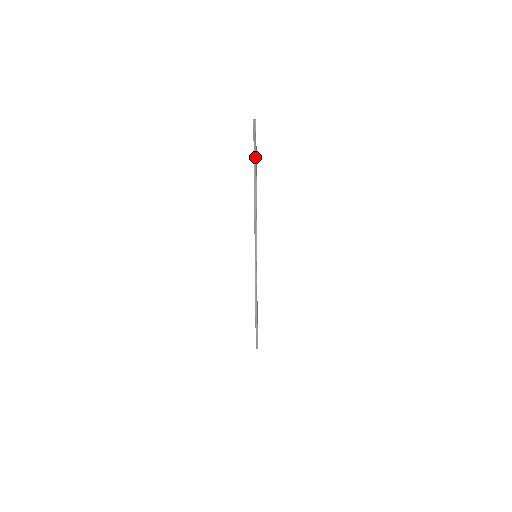
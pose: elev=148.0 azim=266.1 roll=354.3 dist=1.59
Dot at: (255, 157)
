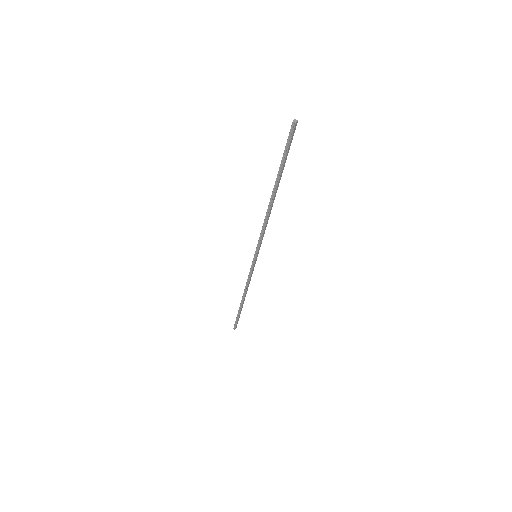
Dot at: (283, 162)
